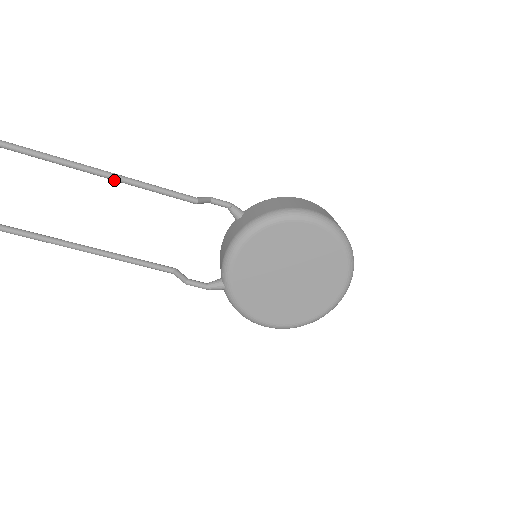
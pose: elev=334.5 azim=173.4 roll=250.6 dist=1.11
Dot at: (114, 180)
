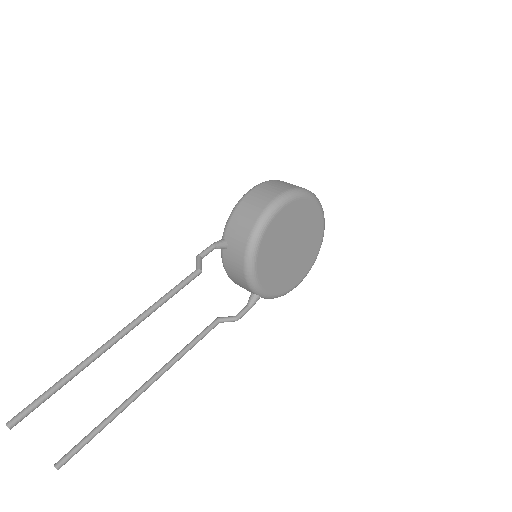
Dot at: occluded
